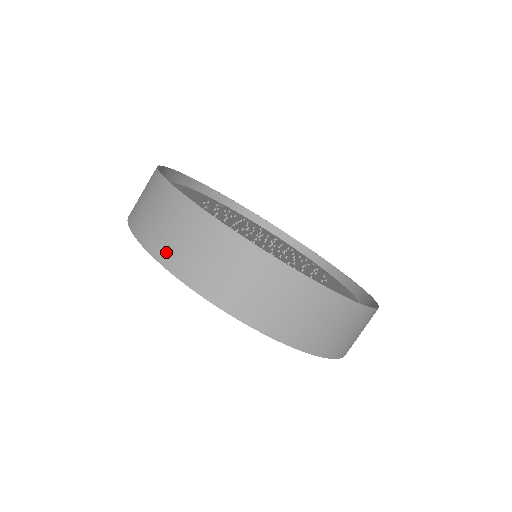
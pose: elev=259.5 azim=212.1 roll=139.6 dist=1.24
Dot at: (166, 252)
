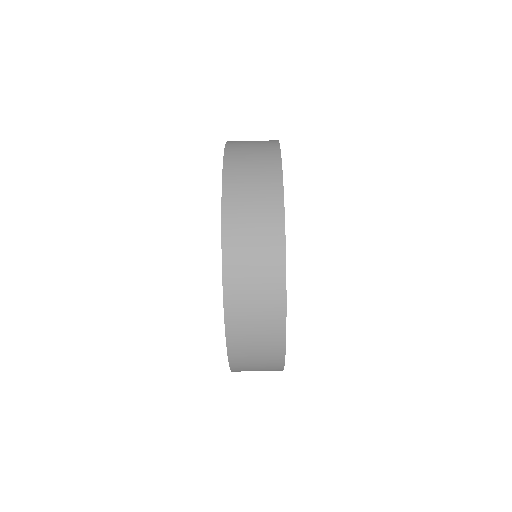
Dot at: (237, 327)
